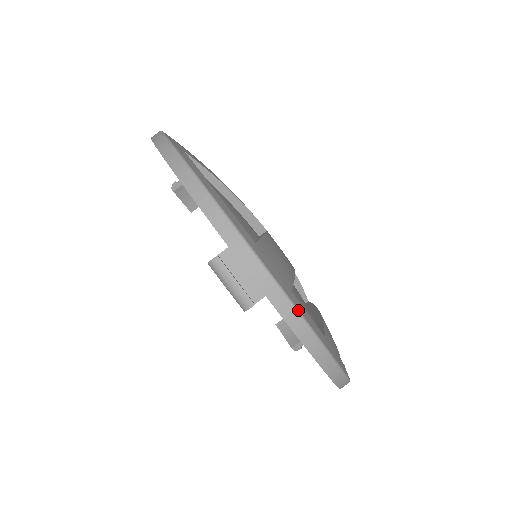
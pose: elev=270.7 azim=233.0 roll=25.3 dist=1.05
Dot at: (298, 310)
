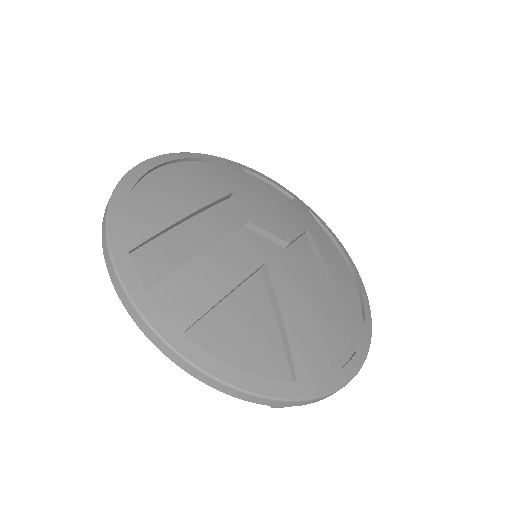
Dot at: (343, 386)
